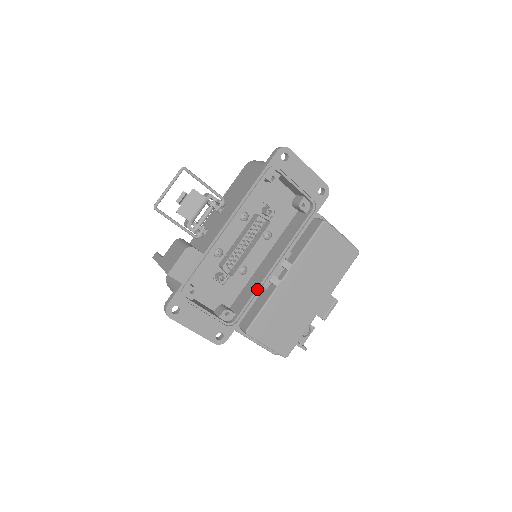
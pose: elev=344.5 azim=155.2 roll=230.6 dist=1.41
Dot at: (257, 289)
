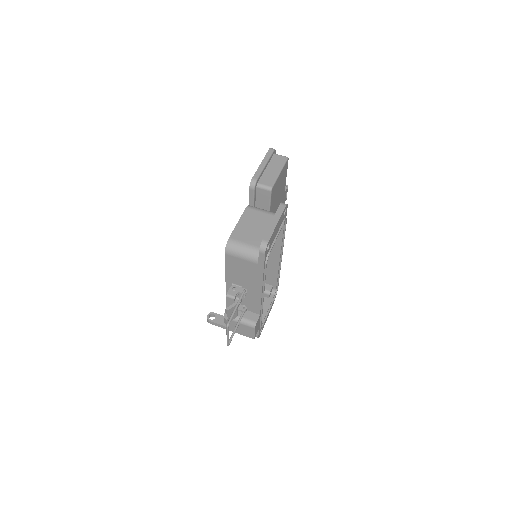
Dot at: (278, 272)
